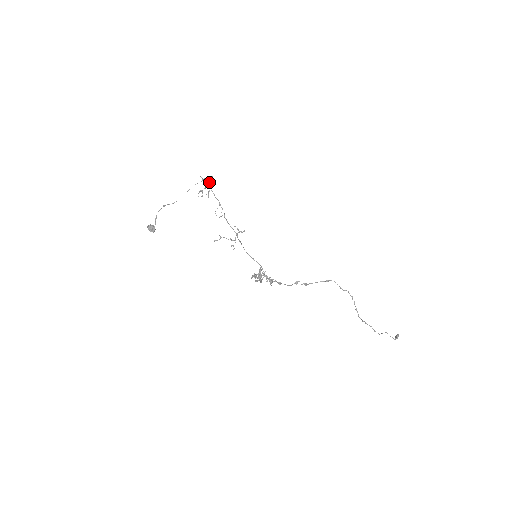
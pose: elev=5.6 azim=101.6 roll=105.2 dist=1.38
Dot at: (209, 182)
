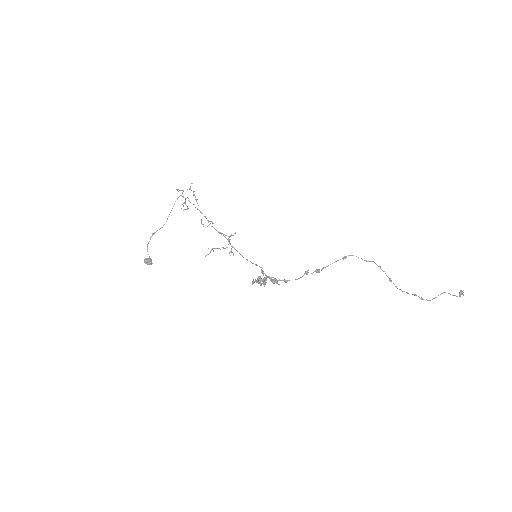
Dot at: (191, 190)
